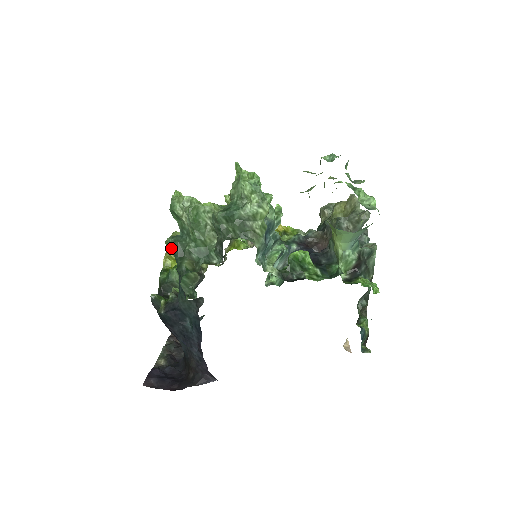
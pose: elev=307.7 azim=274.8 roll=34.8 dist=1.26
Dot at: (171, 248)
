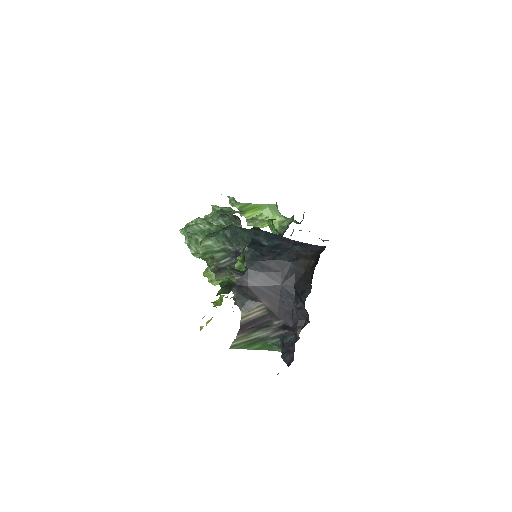
Dot at: (208, 237)
